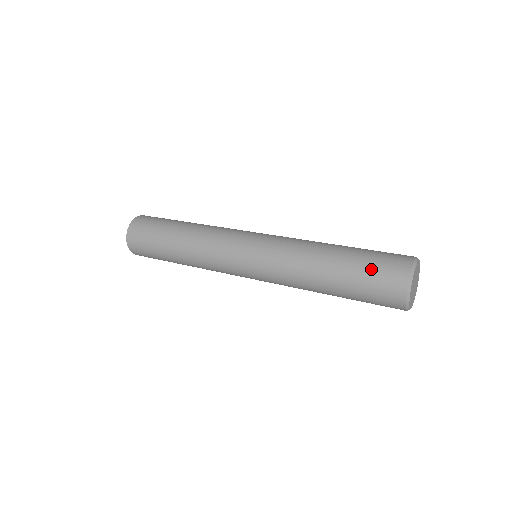
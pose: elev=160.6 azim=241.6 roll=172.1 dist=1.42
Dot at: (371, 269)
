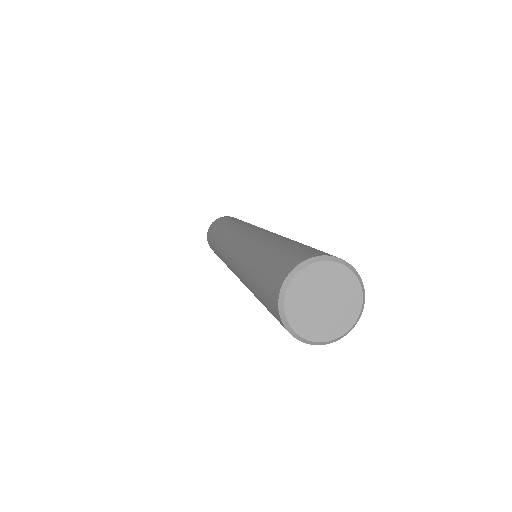
Dot at: (263, 299)
